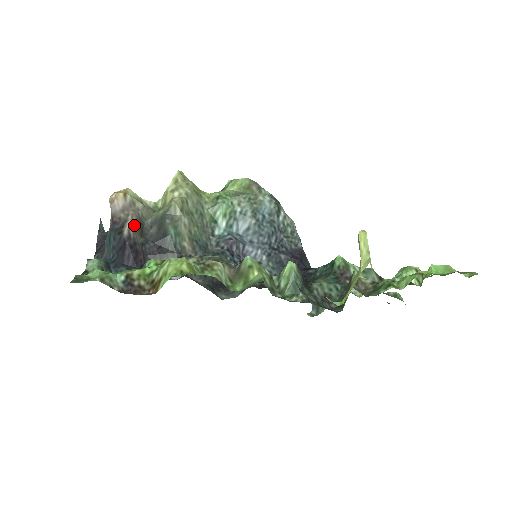
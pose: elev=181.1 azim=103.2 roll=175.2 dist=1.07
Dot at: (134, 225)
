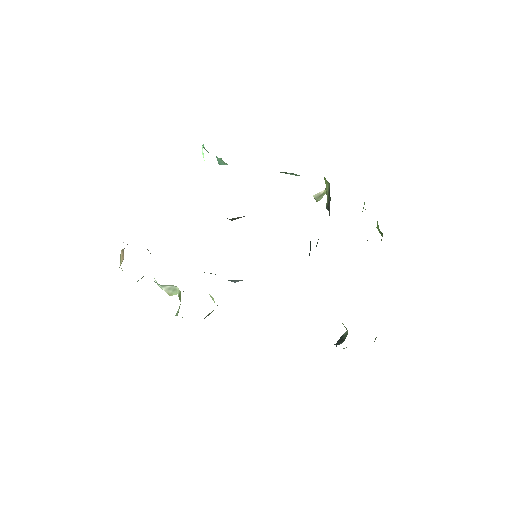
Dot at: occluded
